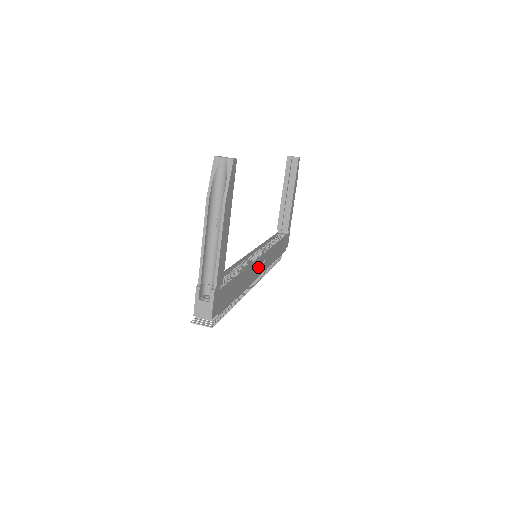
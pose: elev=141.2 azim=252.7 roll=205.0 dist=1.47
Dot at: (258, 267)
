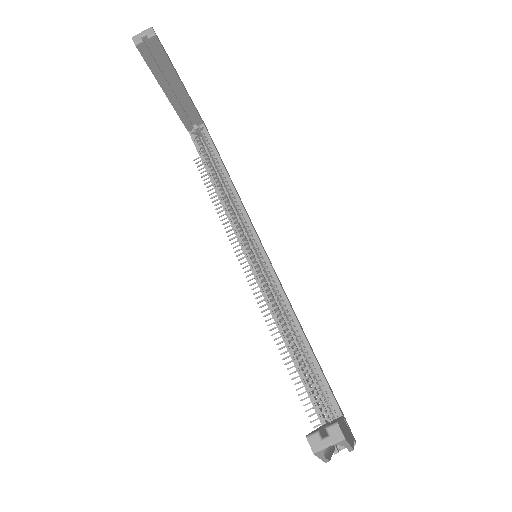
Dot at: occluded
